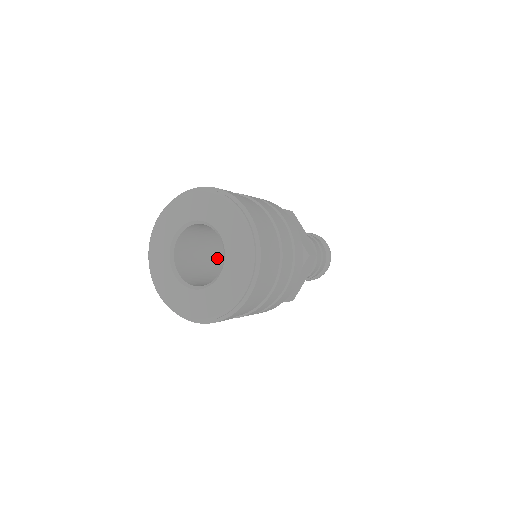
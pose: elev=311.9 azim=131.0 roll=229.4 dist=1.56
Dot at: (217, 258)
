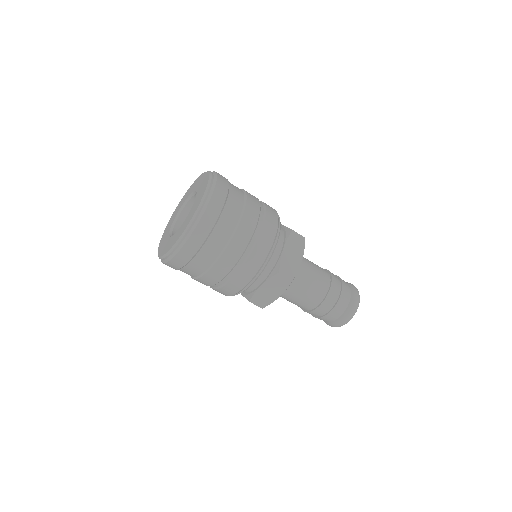
Dot at: occluded
